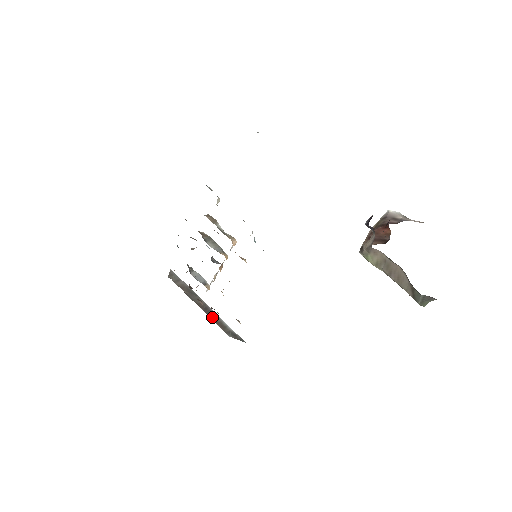
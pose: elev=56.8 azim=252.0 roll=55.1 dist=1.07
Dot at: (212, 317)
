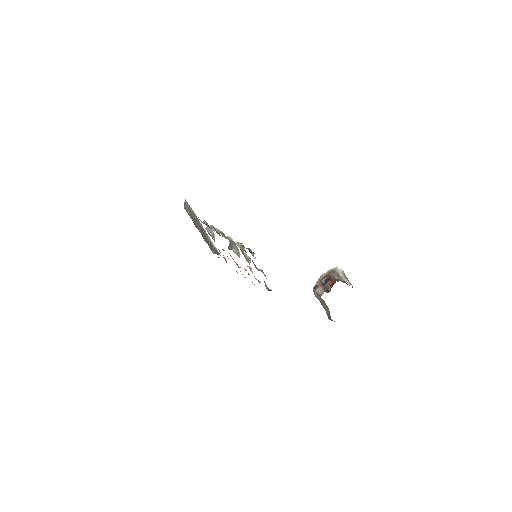
Dot at: (205, 238)
